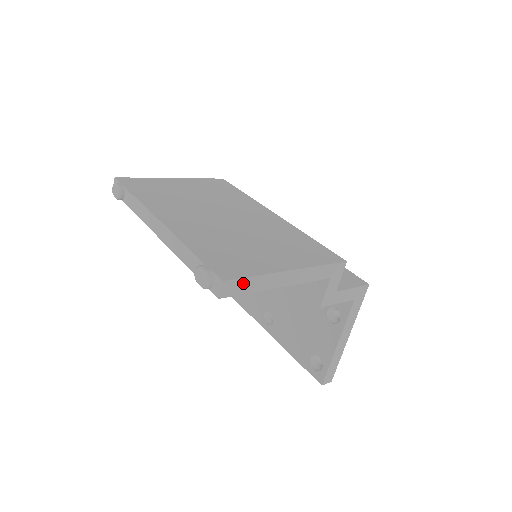
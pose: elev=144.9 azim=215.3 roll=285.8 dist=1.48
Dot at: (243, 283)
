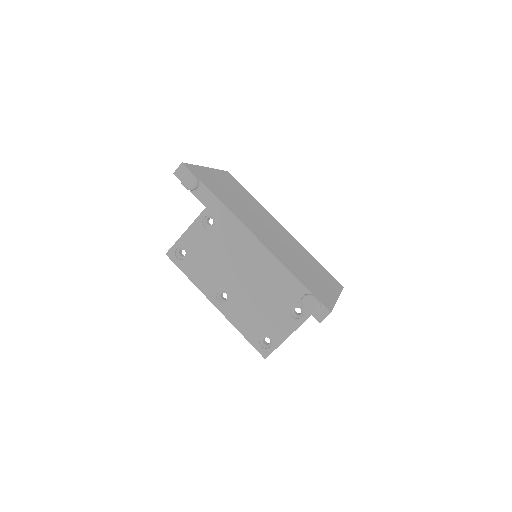
Dot at: occluded
